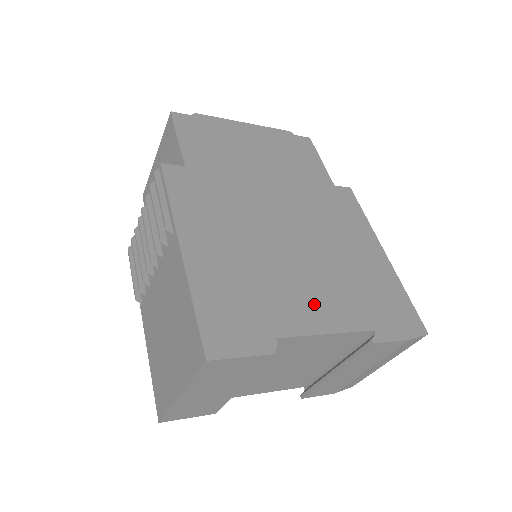
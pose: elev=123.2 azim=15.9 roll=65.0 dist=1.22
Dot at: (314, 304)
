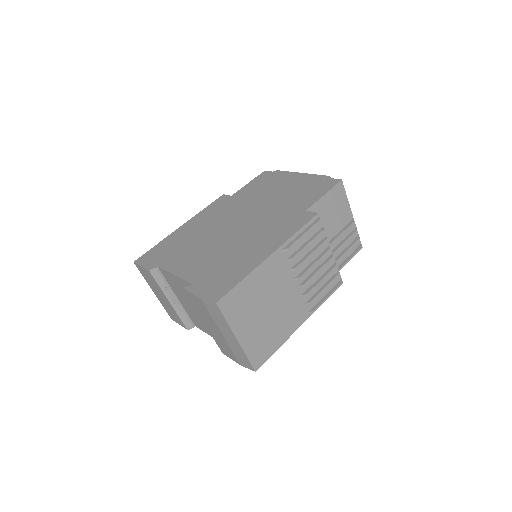
Dot at: (189, 262)
